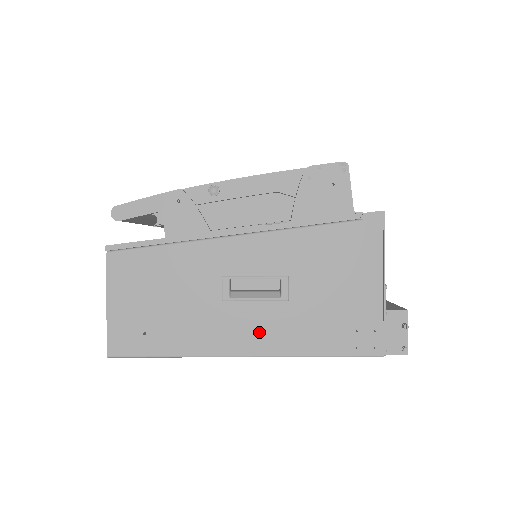
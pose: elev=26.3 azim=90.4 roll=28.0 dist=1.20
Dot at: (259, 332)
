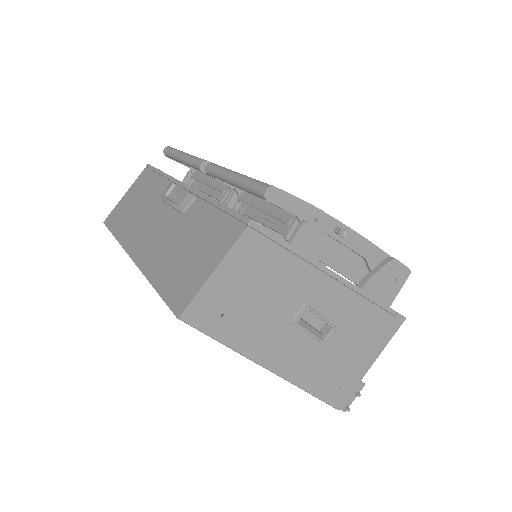
Dot at: (294, 358)
